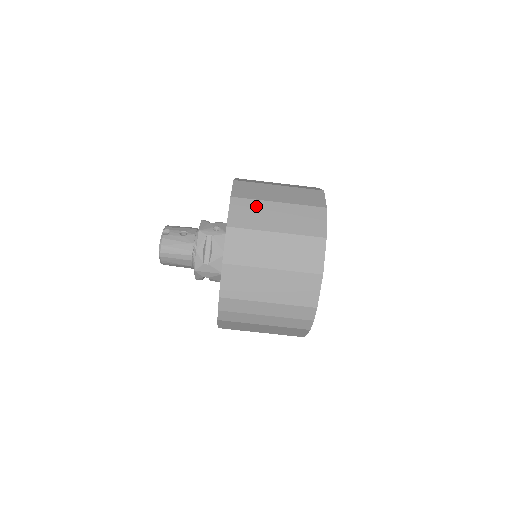
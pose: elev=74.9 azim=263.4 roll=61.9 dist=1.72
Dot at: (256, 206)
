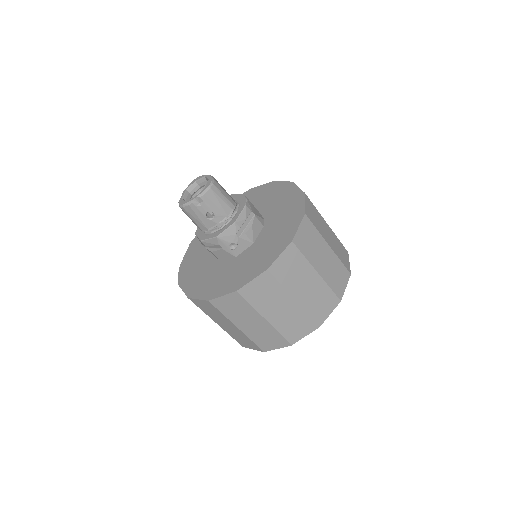
Dot at: (246, 309)
